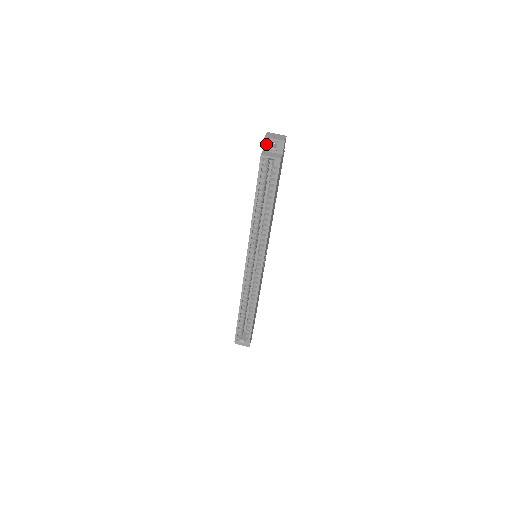
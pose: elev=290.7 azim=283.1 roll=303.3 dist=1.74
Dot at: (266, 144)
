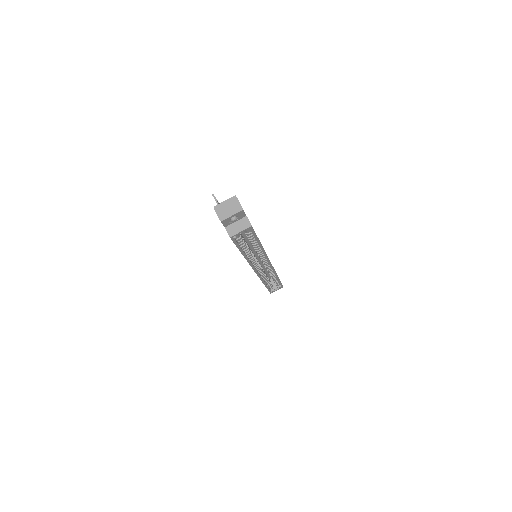
Dot at: (225, 223)
